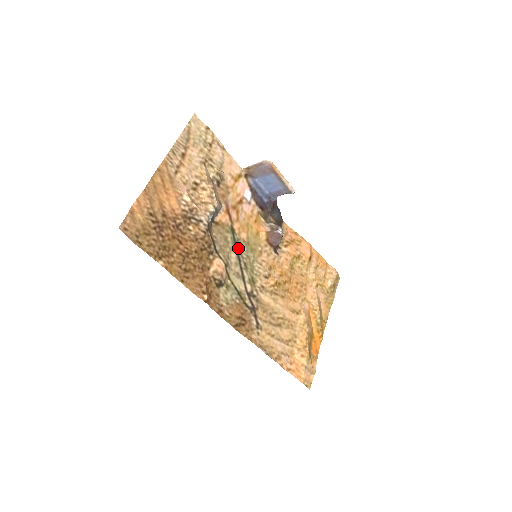
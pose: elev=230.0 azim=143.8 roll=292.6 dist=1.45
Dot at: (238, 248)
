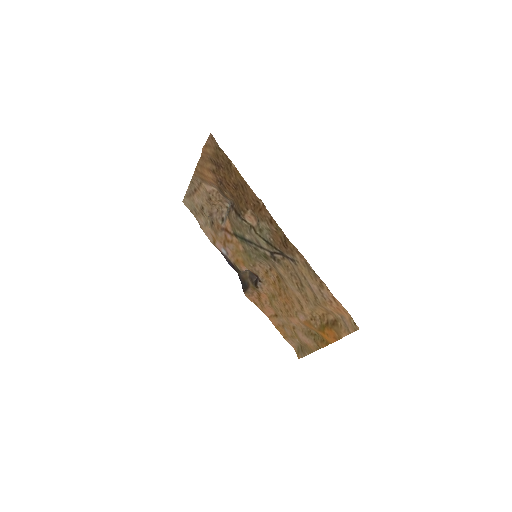
Dot at: (245, 242)
